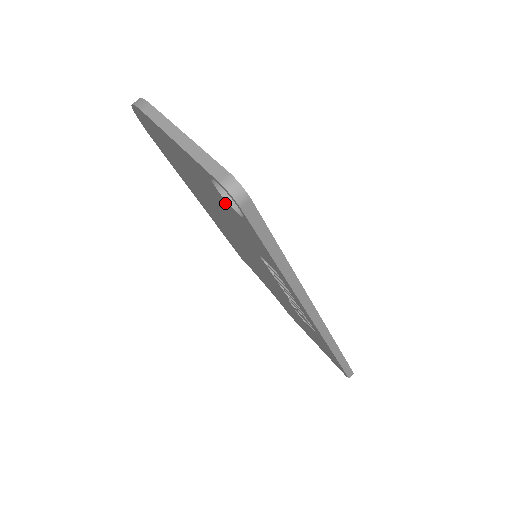
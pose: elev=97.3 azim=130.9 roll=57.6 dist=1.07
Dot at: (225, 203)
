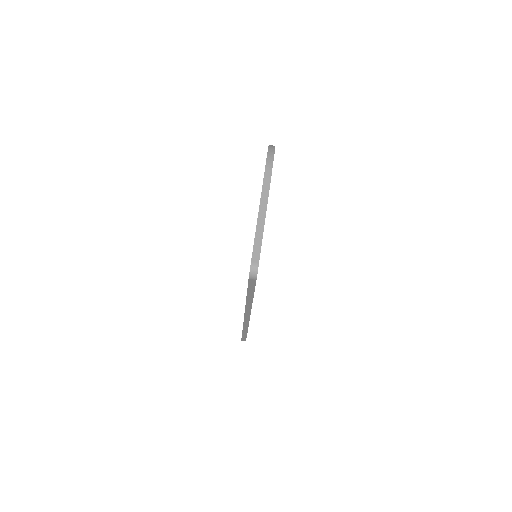
Dot at: occluded
